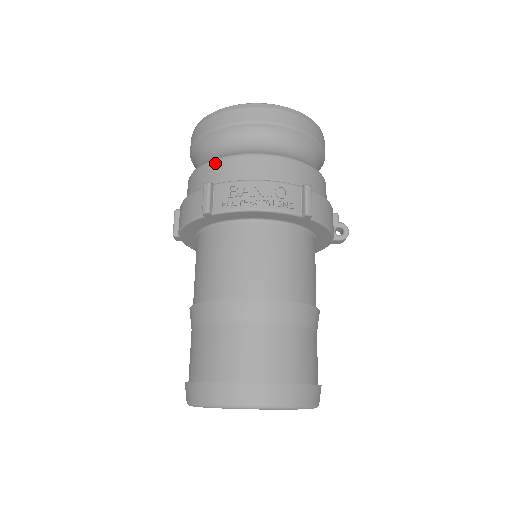
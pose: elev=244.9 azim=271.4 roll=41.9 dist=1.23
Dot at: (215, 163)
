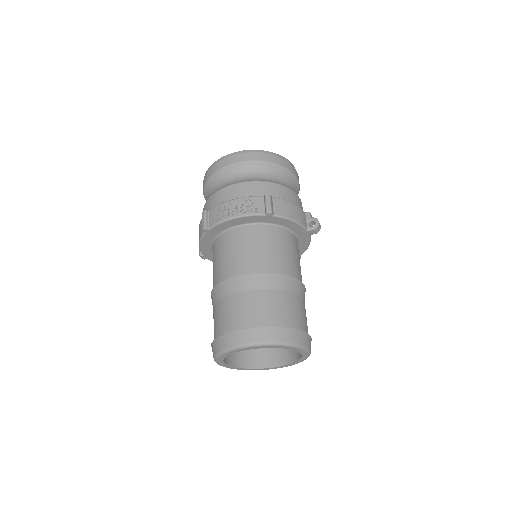
Dot at: (210, 198)
